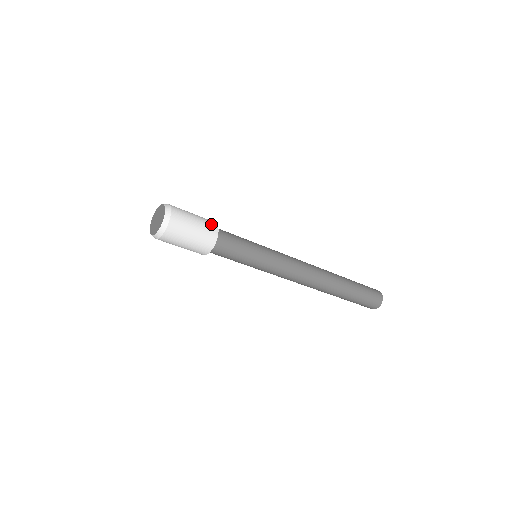
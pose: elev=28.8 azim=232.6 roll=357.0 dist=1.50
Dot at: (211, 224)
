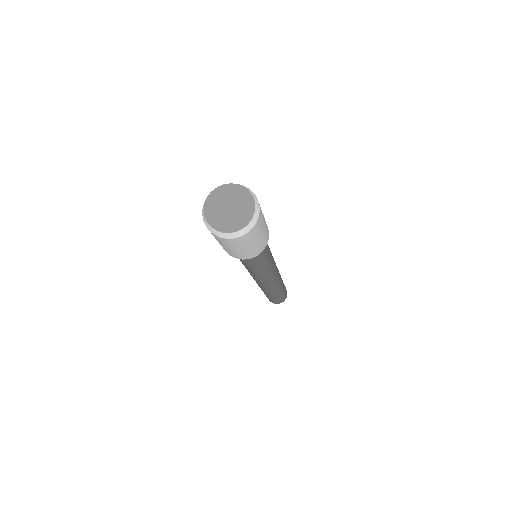
Dot at: (267, 238)
